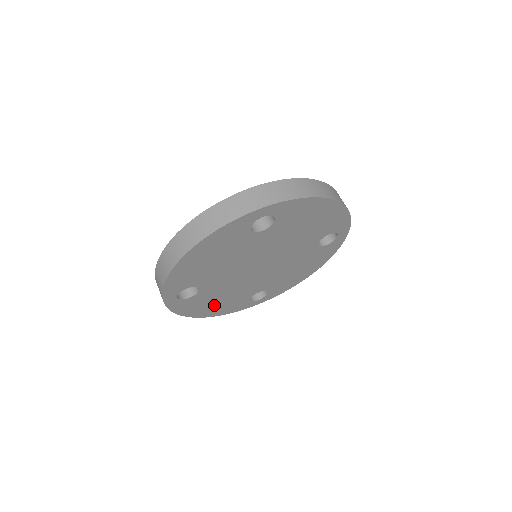
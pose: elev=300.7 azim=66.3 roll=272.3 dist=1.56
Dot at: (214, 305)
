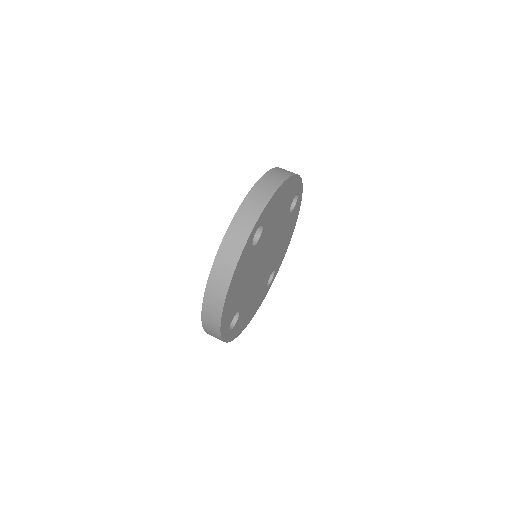
Dot at: (250, 312)
